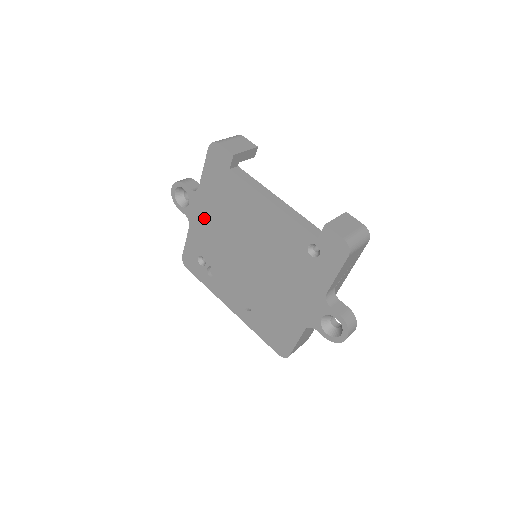
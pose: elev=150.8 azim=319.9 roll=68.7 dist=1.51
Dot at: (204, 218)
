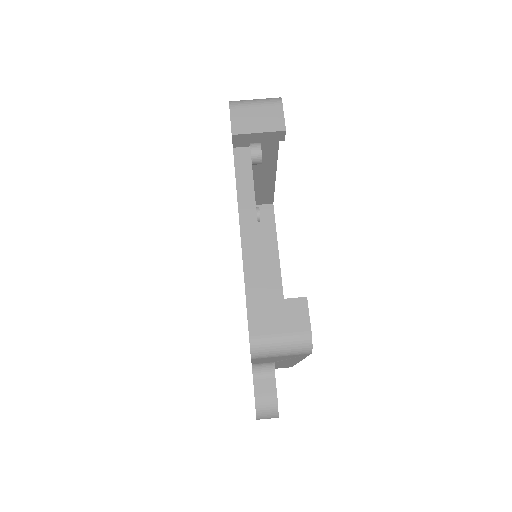
Dot at: occluded
